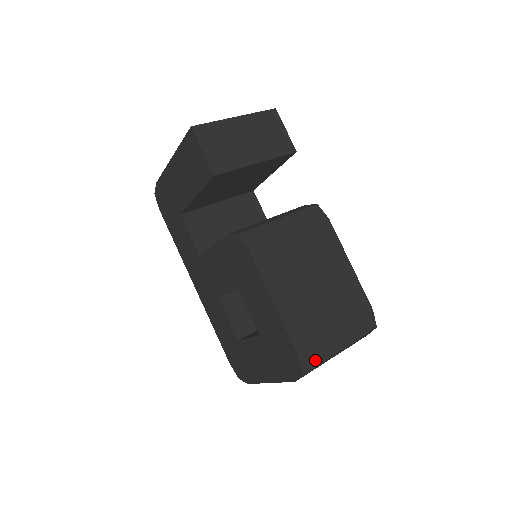
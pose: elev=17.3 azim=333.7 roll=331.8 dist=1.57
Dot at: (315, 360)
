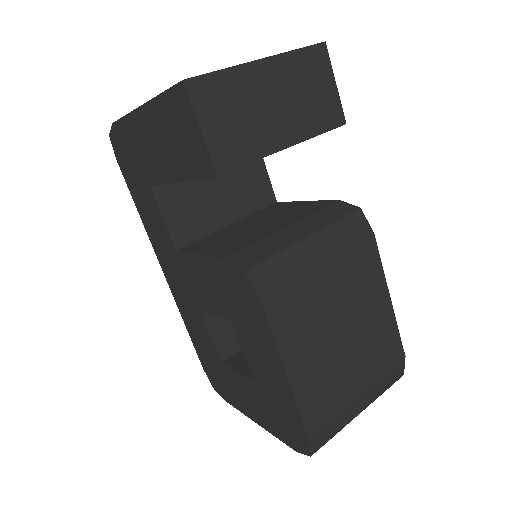
Dot at: (328, 436)
